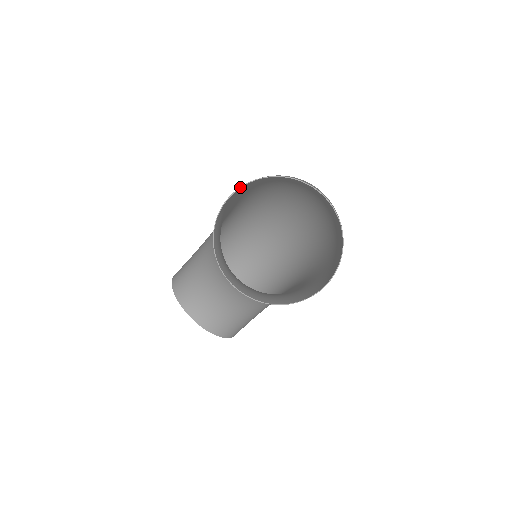
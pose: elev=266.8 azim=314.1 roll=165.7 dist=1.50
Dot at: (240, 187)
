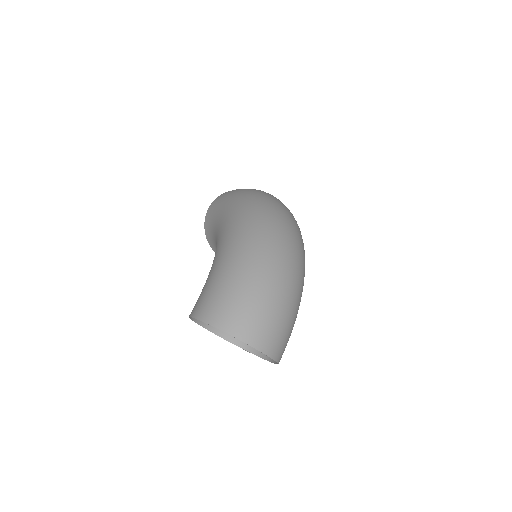
Dot at: (197, 319)
